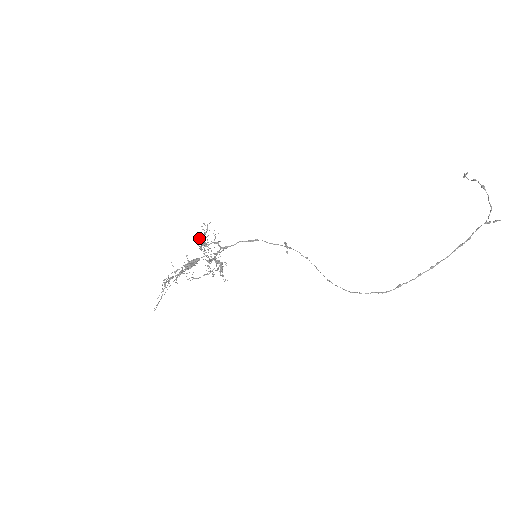
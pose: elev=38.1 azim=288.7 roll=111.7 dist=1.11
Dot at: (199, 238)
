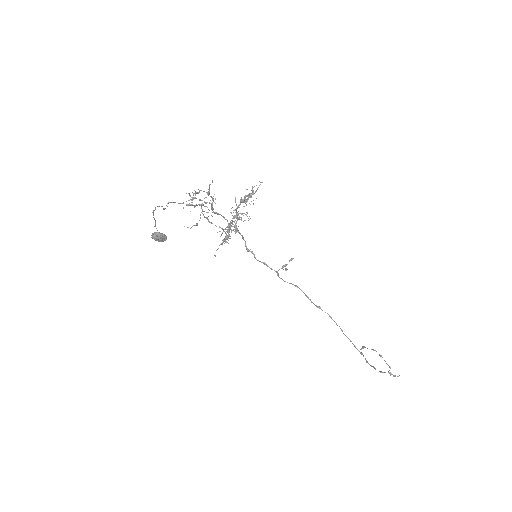
Dot at: occluded
